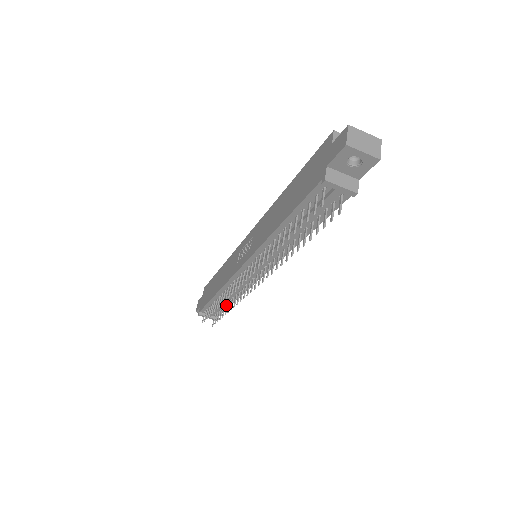
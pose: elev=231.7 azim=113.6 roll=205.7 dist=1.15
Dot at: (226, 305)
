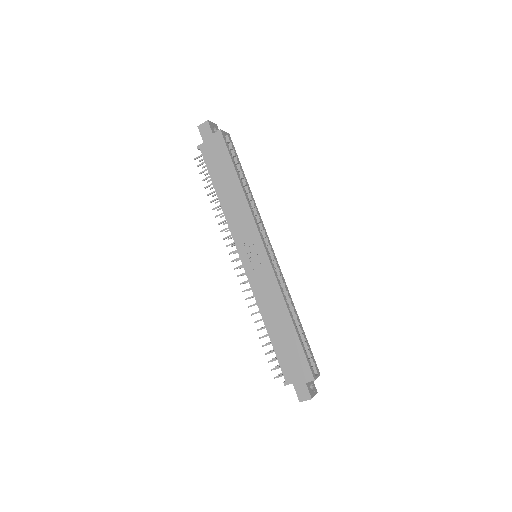
Dot at: occluded
